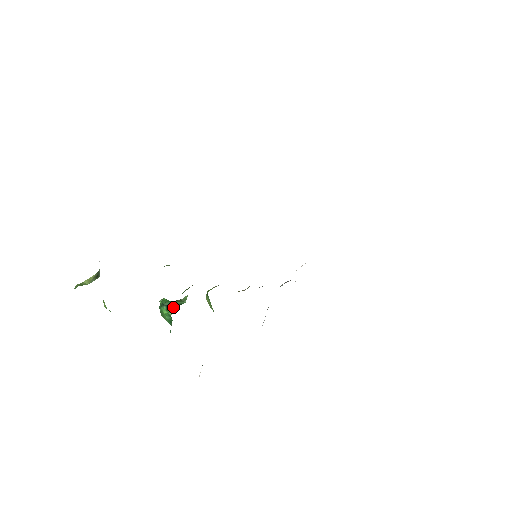
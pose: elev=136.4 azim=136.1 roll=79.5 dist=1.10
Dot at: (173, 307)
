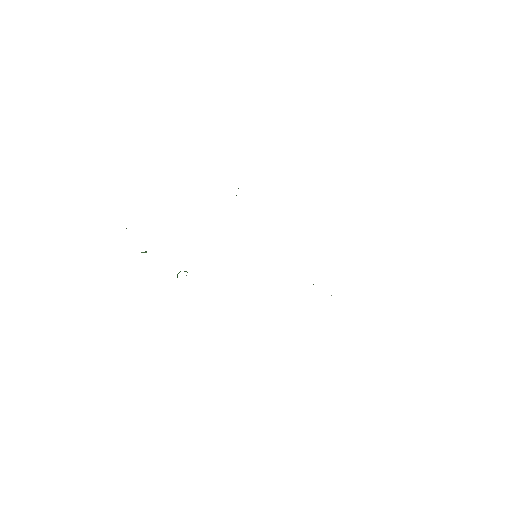
Dot at: occluded
